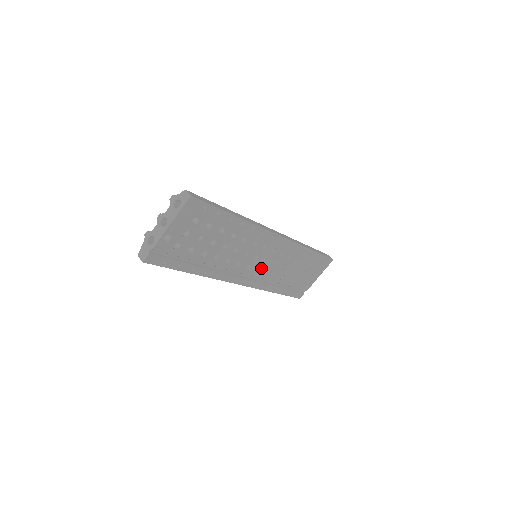
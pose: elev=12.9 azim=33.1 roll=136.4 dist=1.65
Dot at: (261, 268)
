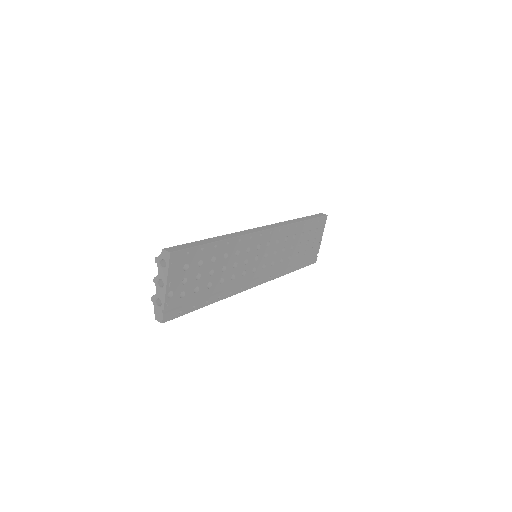
Dot at: (266, 263)
